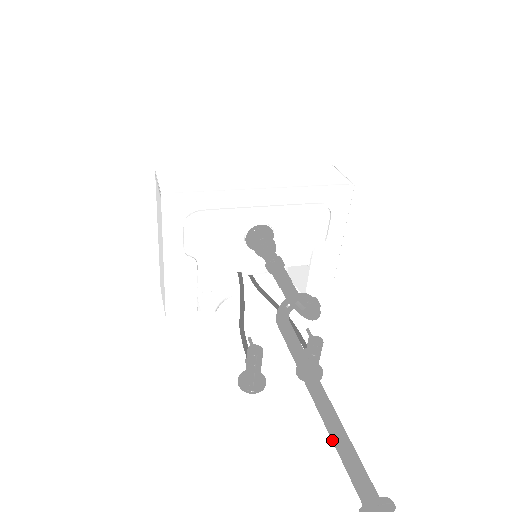
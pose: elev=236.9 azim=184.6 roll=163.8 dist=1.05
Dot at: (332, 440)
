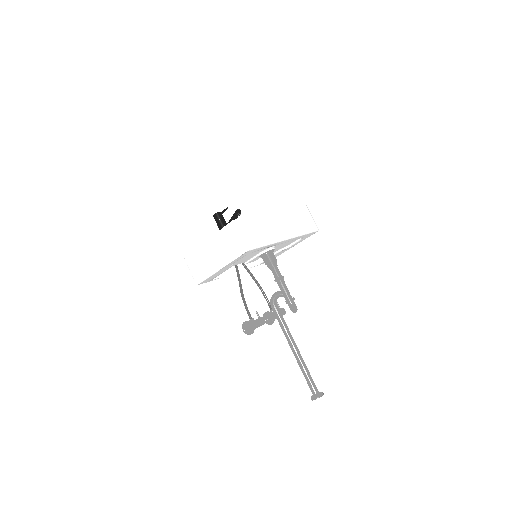
Dot at: (302, 370)
